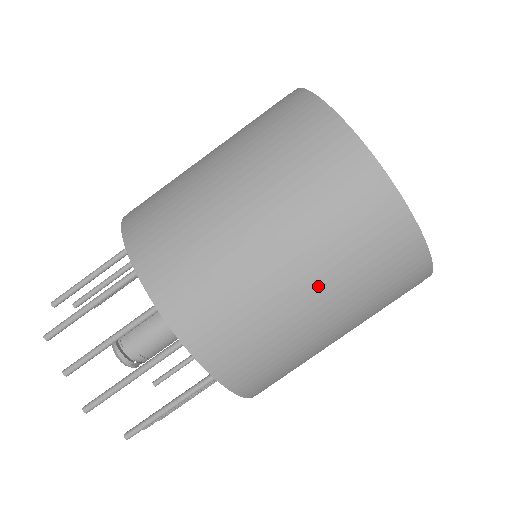
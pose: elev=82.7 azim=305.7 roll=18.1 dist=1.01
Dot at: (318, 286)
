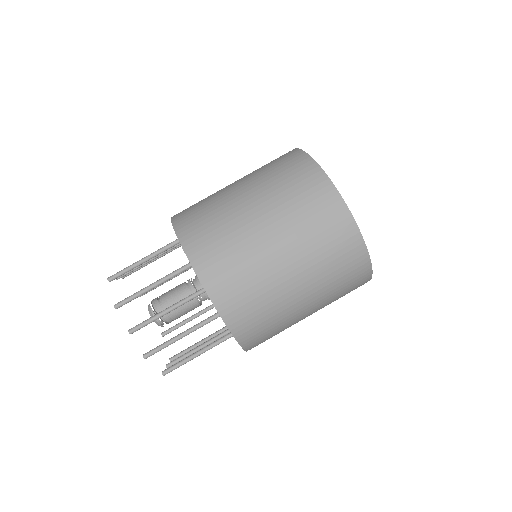
Dot at: (309, 290)
